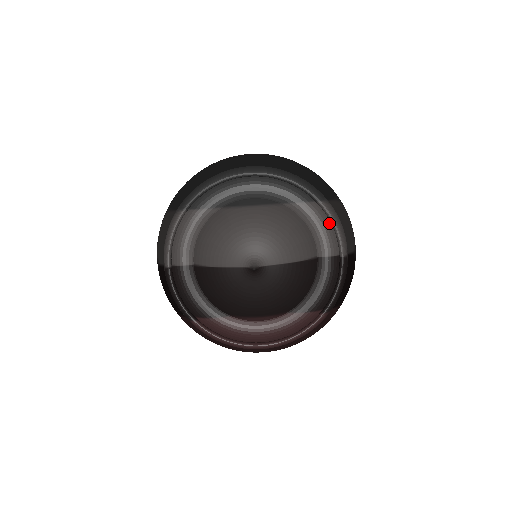
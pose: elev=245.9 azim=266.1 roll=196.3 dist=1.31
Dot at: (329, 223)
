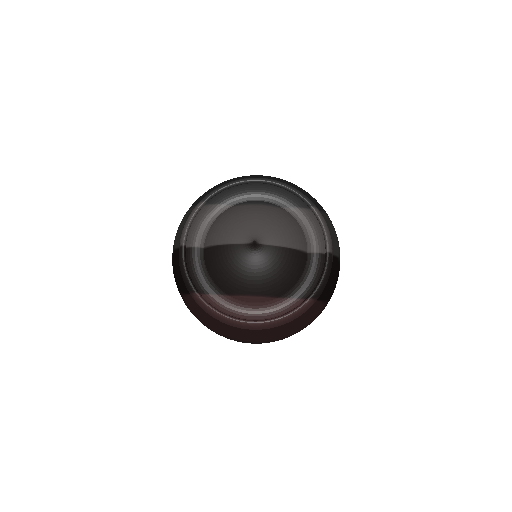
Dot at: (319, 227)
